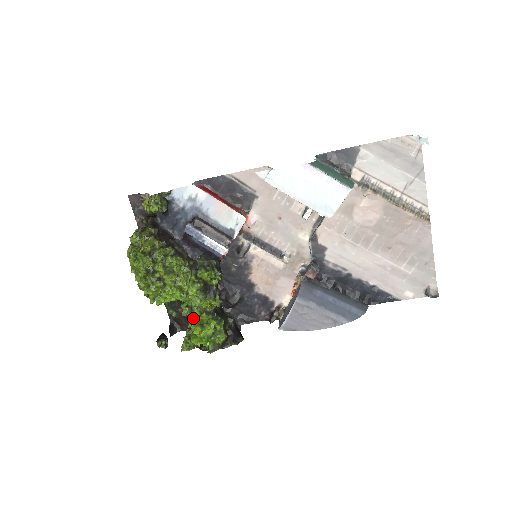
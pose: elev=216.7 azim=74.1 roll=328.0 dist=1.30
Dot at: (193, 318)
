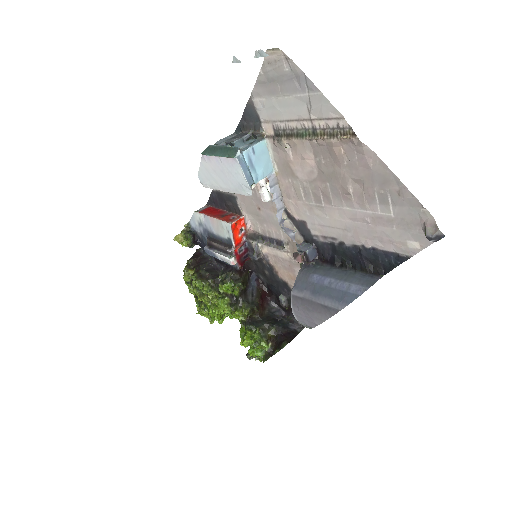
Dot at: occluded
